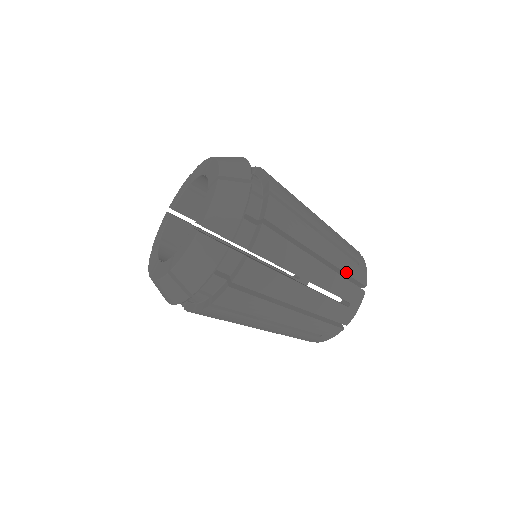
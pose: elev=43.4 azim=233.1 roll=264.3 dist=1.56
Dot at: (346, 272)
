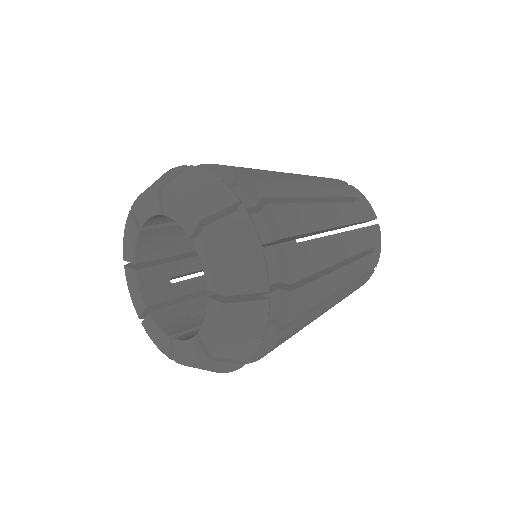
Dot at: (360, 276)
